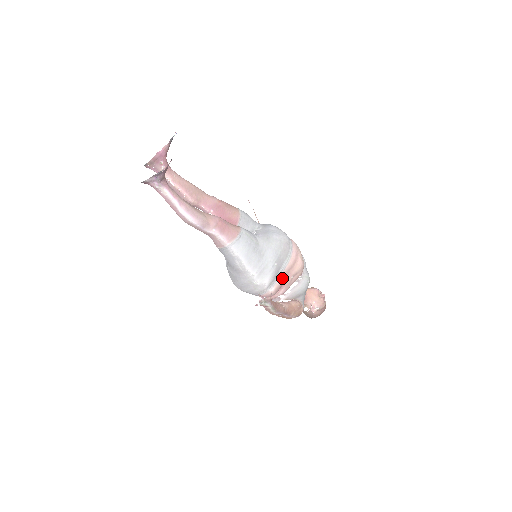
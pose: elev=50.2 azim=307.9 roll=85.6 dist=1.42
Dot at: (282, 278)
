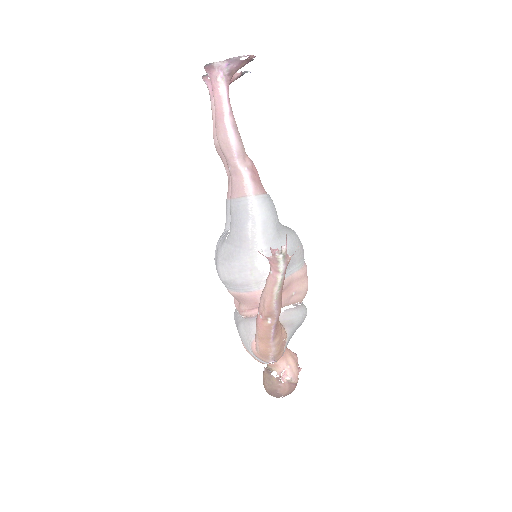
Dot at: (286, 282)
